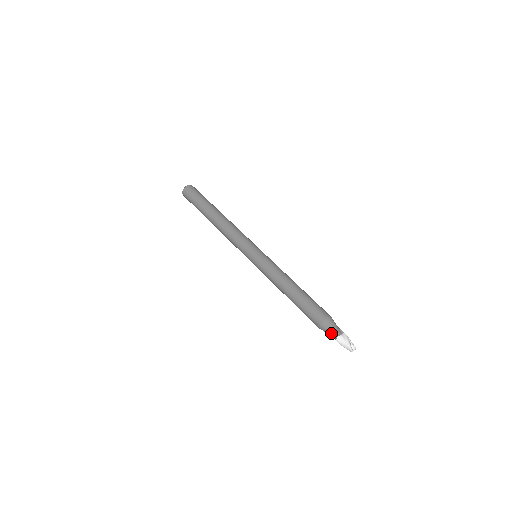
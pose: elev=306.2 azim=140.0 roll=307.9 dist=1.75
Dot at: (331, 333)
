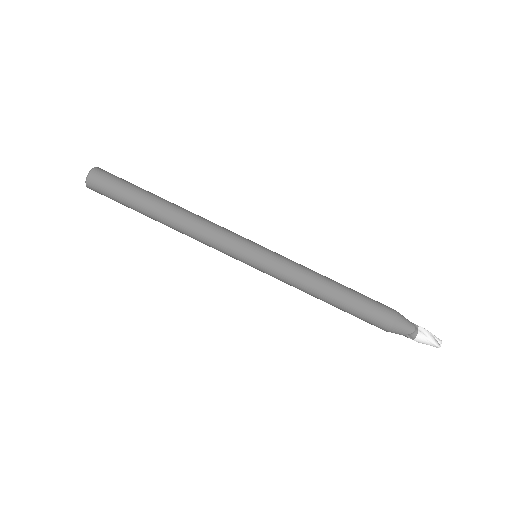
Dot at: (406, 334)
